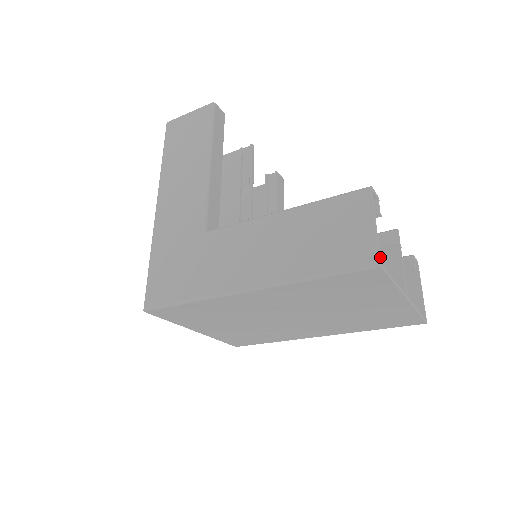
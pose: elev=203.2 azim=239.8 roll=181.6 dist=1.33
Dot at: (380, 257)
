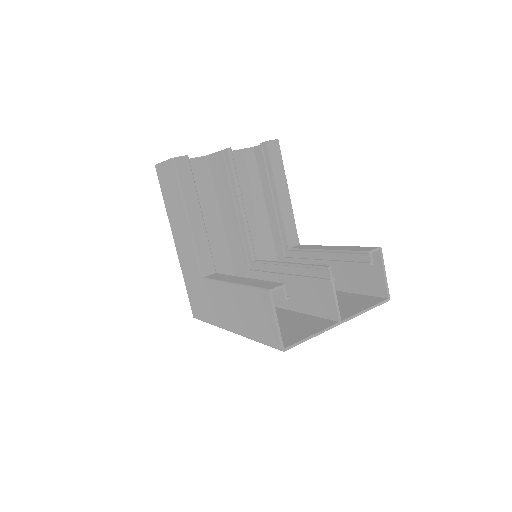
Dot at: (321, 286)
